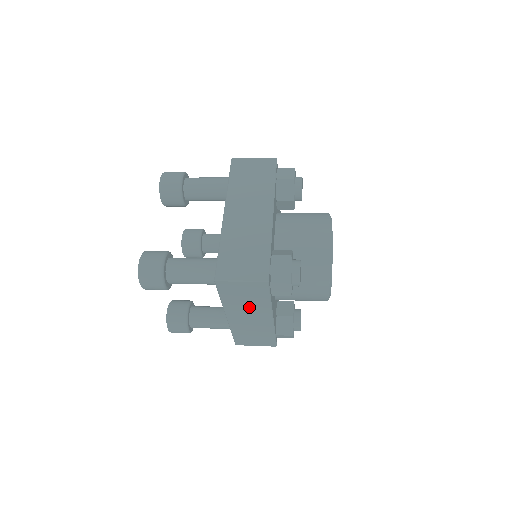
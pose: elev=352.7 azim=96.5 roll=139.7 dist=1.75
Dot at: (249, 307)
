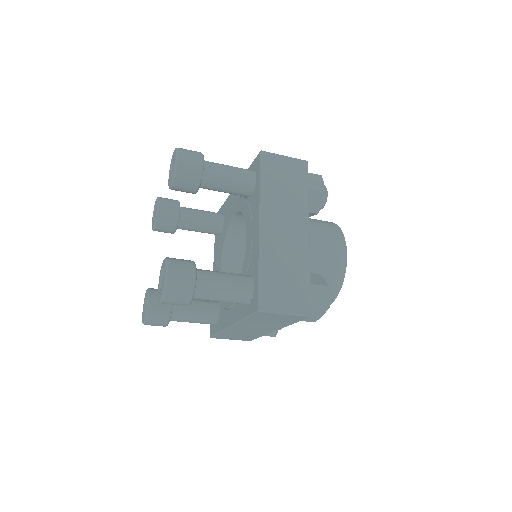
Dot at: (265, 324)
